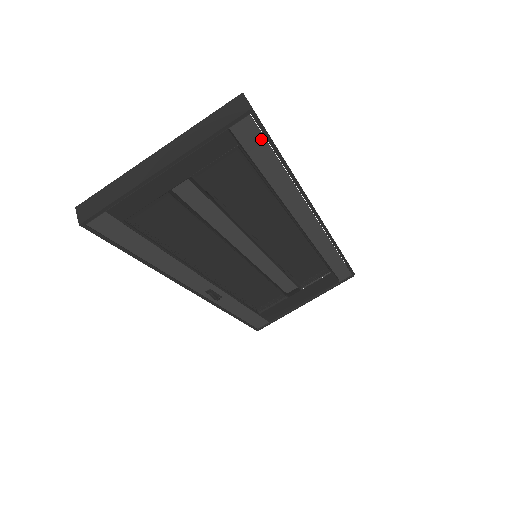
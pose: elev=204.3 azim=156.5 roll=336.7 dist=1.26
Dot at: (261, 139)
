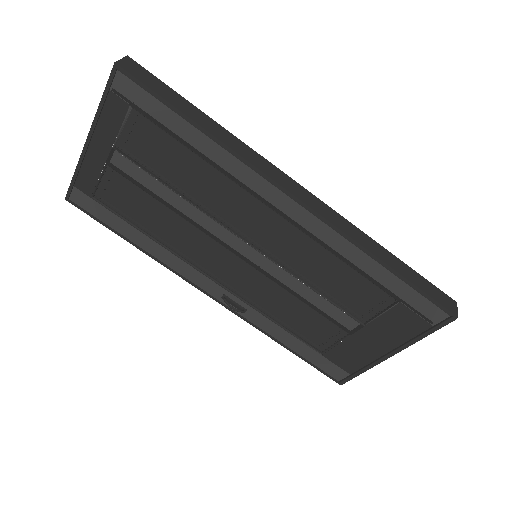
Dot at: (147, 95)
